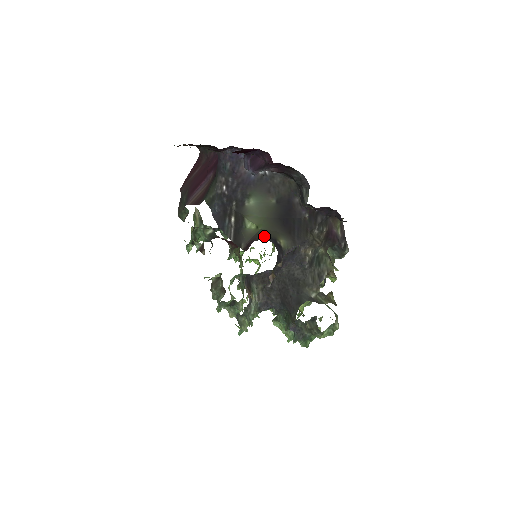
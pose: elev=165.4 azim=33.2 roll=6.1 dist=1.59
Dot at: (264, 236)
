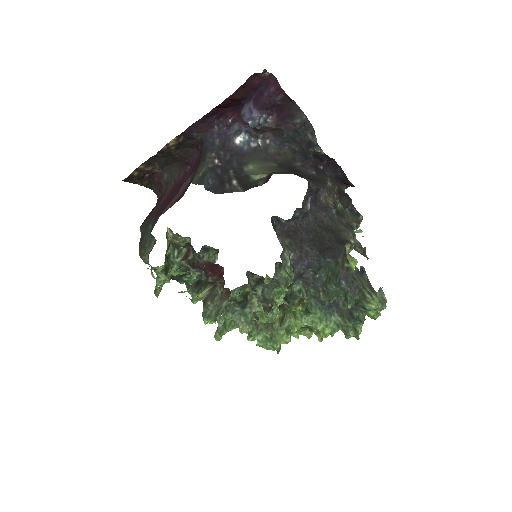
Dot at: occluded
